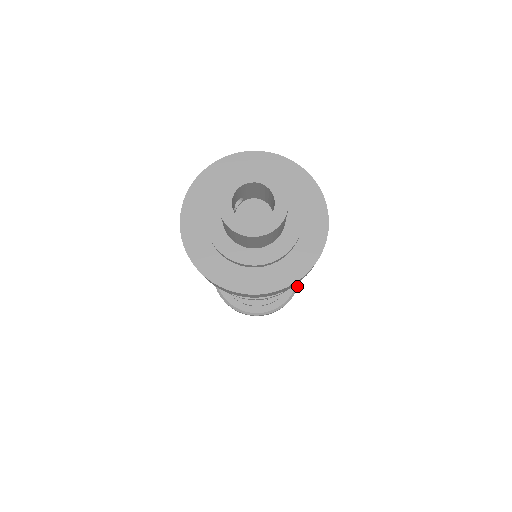
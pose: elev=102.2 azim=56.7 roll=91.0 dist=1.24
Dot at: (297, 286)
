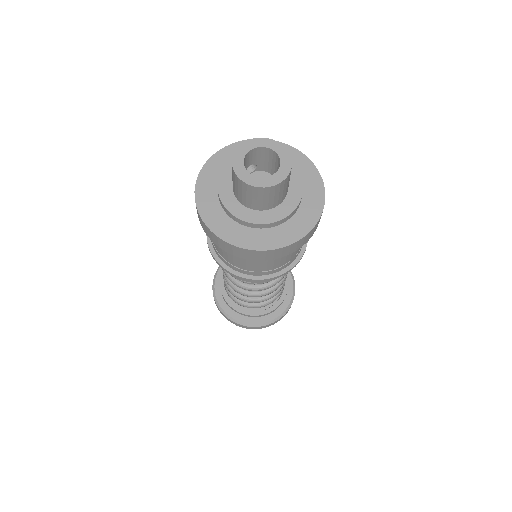
Dot at: (286, 311)
